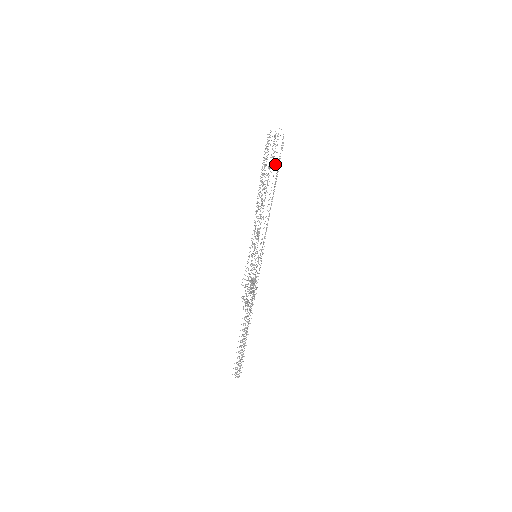
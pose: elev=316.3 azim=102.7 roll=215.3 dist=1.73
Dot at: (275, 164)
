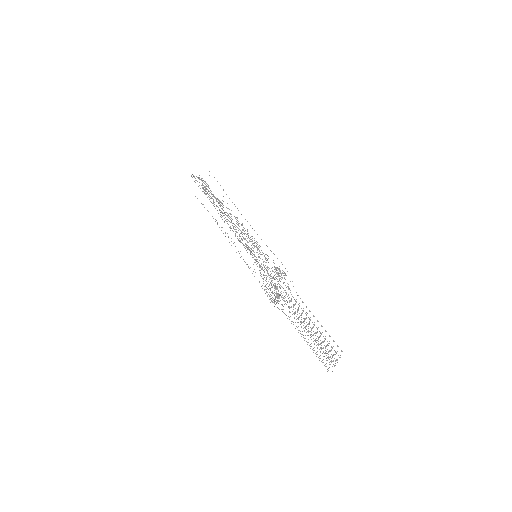
Dot at: (223, 189)
